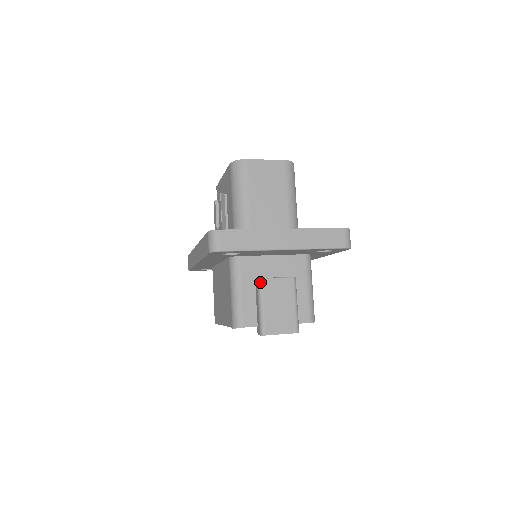
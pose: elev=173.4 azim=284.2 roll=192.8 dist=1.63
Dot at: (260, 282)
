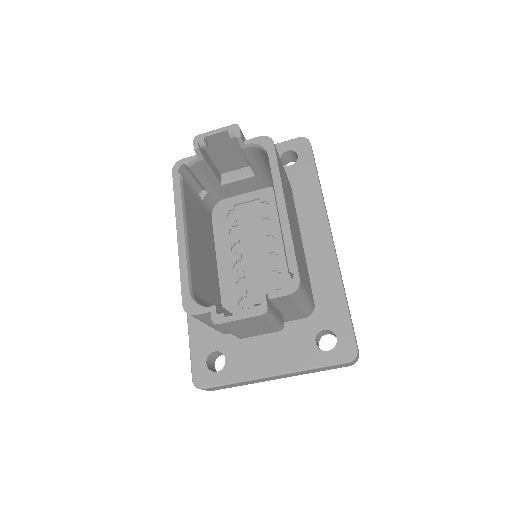
Dot at: occluded
